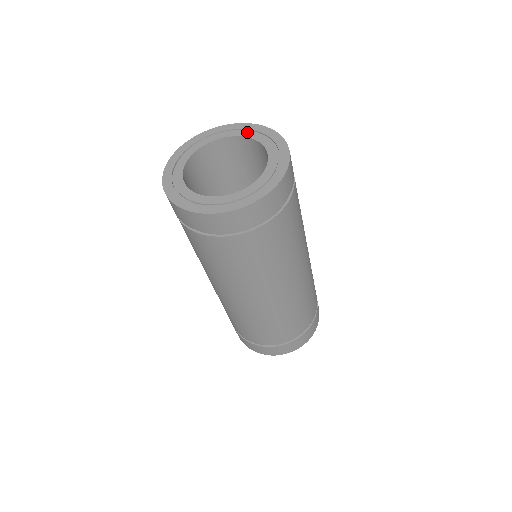
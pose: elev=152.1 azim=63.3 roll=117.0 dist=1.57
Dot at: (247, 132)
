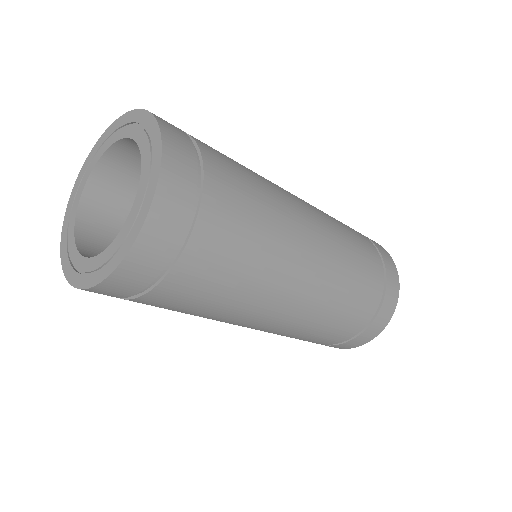
Dot at: (130, 128)
